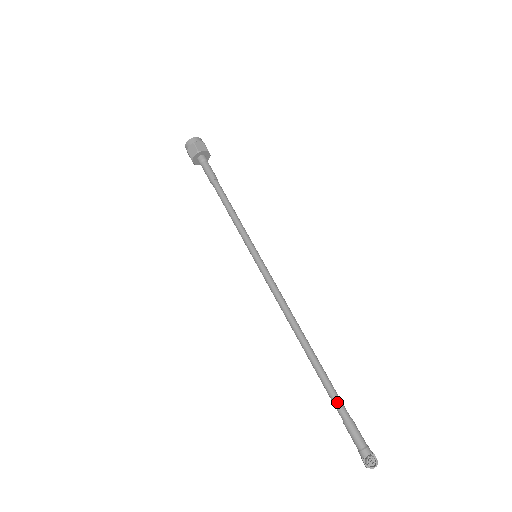
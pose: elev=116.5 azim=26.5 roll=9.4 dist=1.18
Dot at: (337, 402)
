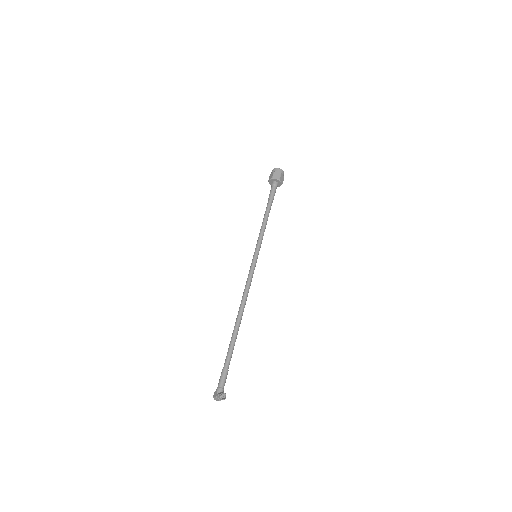
Dot at: (230, 357)
